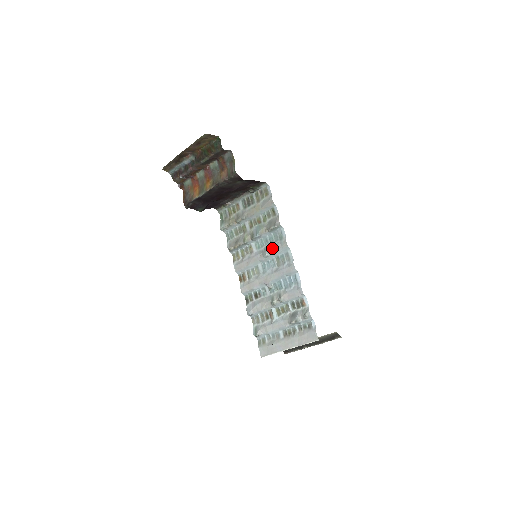
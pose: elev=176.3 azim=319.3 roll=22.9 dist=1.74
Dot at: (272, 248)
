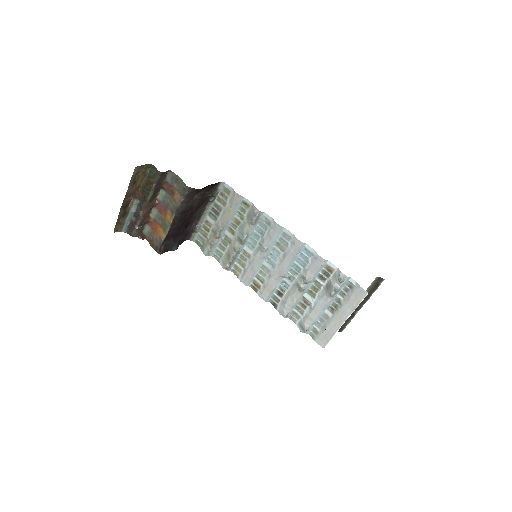
Dot at: (266, 238)
